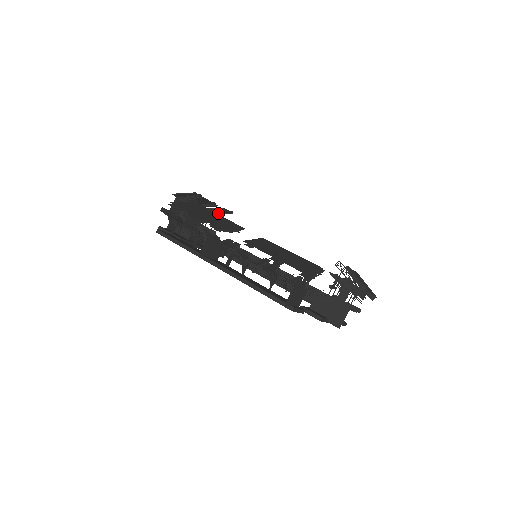
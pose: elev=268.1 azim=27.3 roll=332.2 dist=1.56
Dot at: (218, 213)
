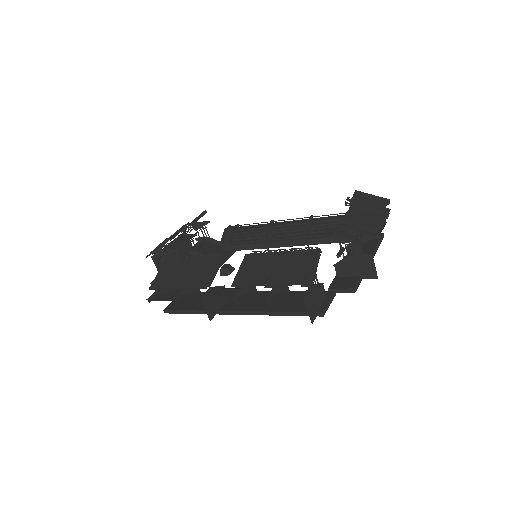
Dot at: occluded
